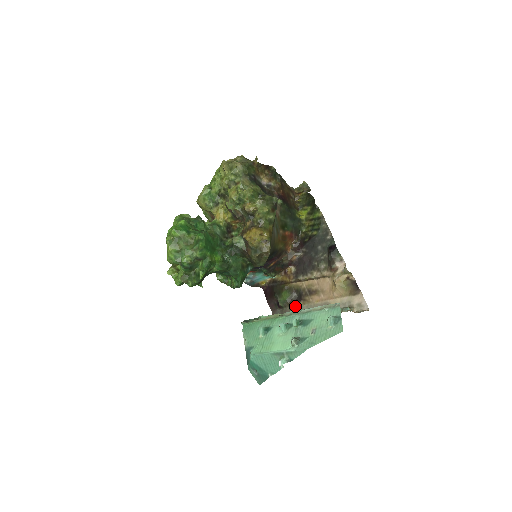
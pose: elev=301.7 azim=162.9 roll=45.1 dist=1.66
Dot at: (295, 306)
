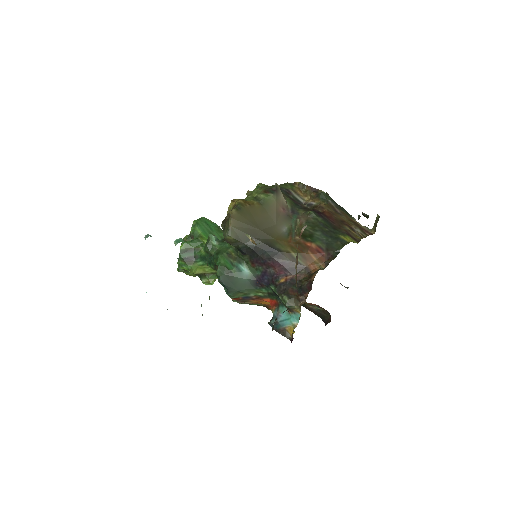
Dot at: occluded
